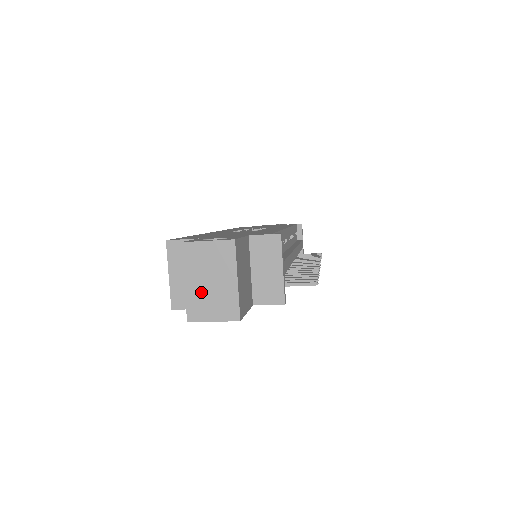
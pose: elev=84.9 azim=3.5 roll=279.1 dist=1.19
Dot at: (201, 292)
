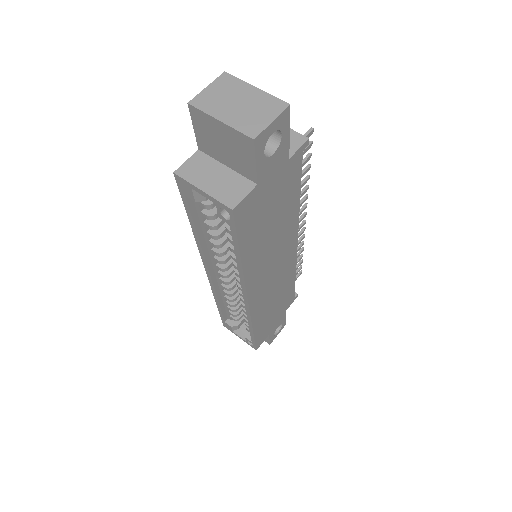
Dot at: (239, 115)
